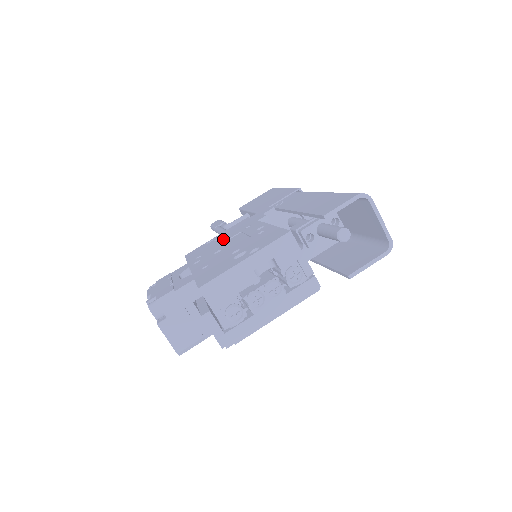
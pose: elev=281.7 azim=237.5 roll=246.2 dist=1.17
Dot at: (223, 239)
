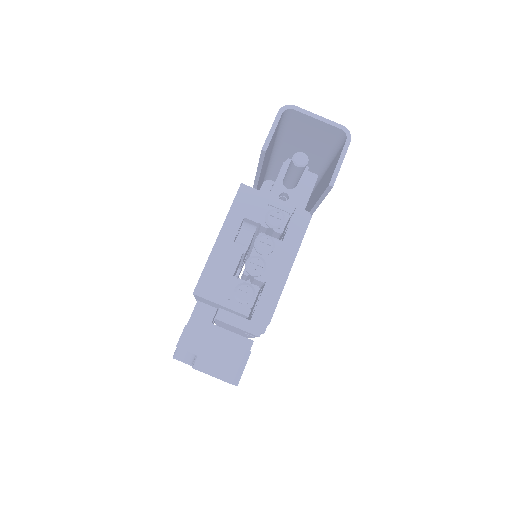
Dot at: occluded
